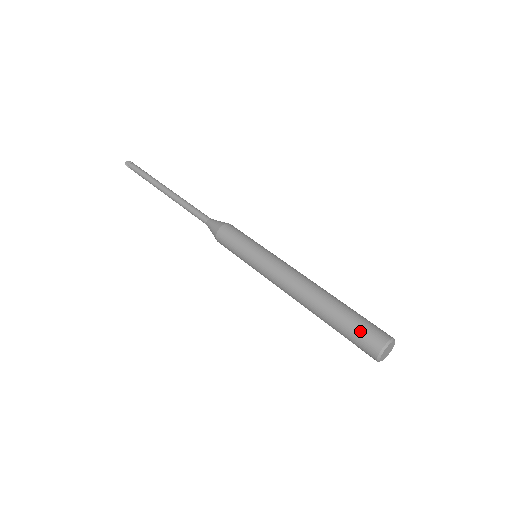
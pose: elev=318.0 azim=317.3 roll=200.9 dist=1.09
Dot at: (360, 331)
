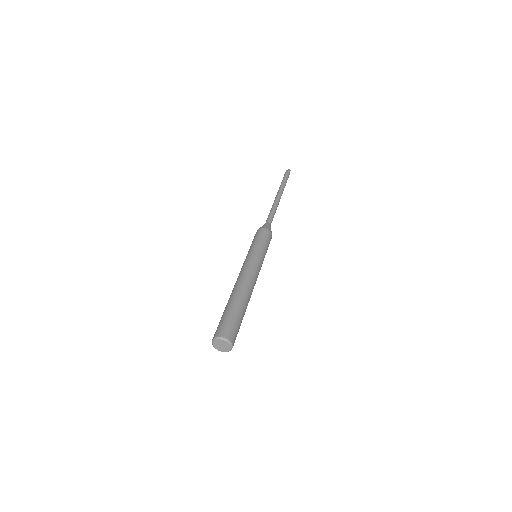
Dot at: (221, 322)
